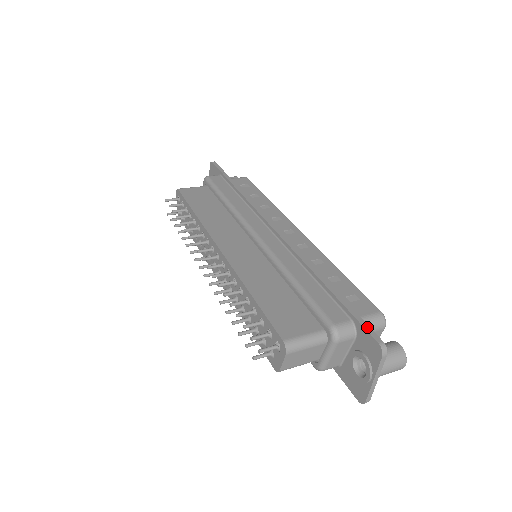
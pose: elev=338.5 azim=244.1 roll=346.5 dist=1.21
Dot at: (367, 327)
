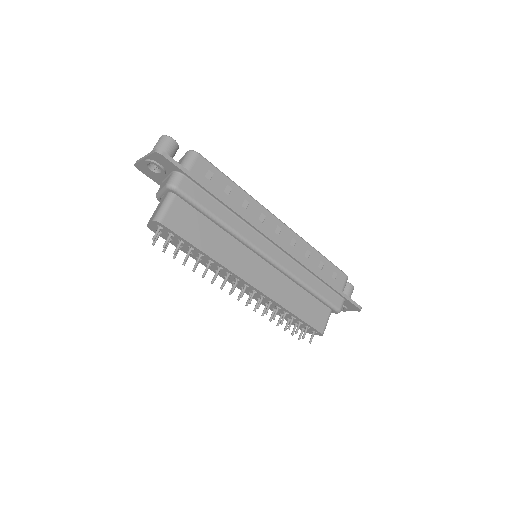
Dot at: (353, 302)
